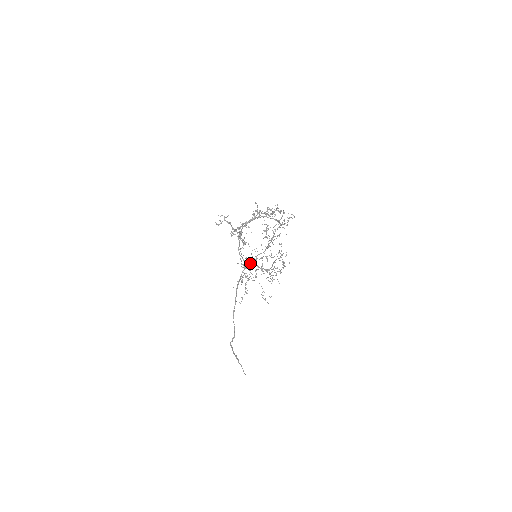
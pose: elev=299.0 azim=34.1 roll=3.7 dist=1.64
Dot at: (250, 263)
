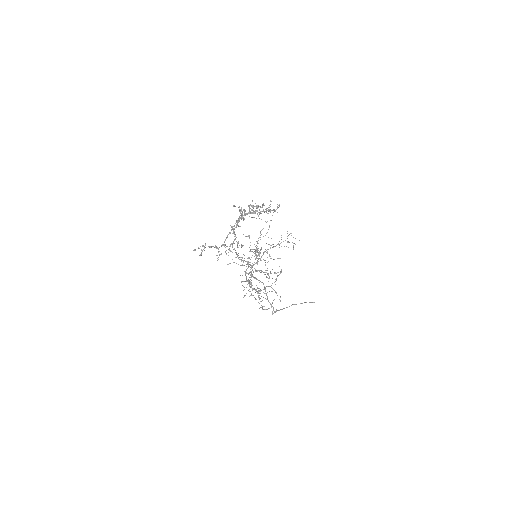
Dot at: occluded
